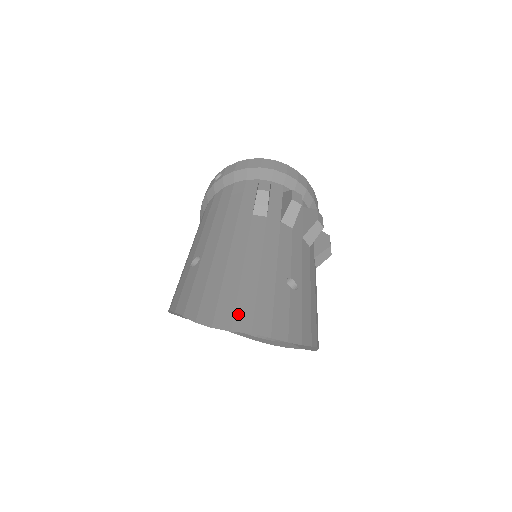
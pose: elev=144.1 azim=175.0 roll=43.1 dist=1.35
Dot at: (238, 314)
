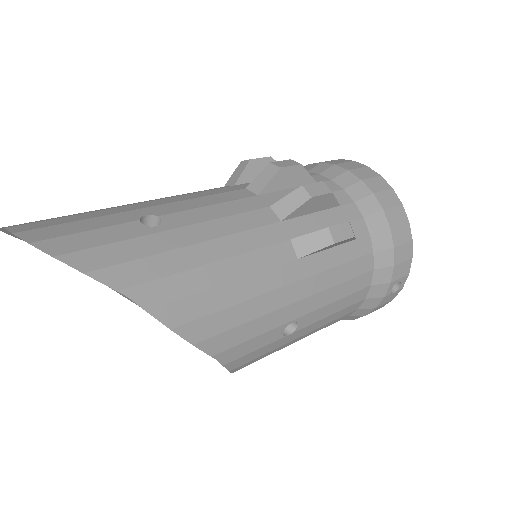
Dot at: (32, 222)
